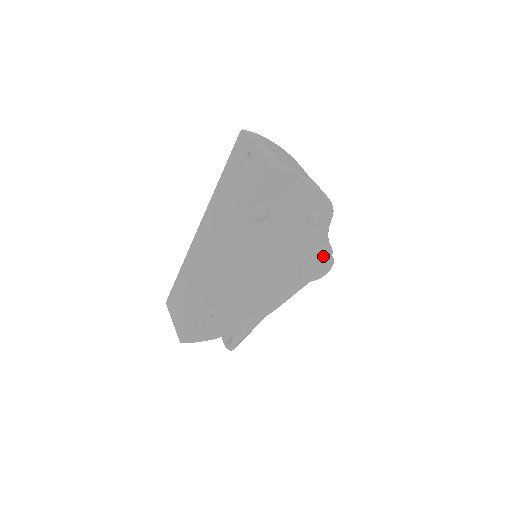
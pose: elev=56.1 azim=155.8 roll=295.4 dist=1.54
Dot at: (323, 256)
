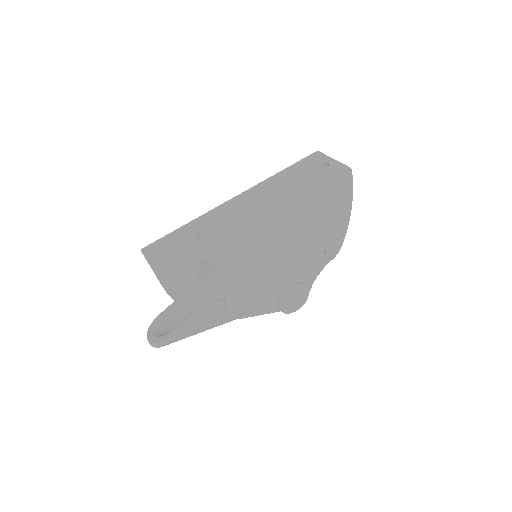
Dot at: (305, 290)
